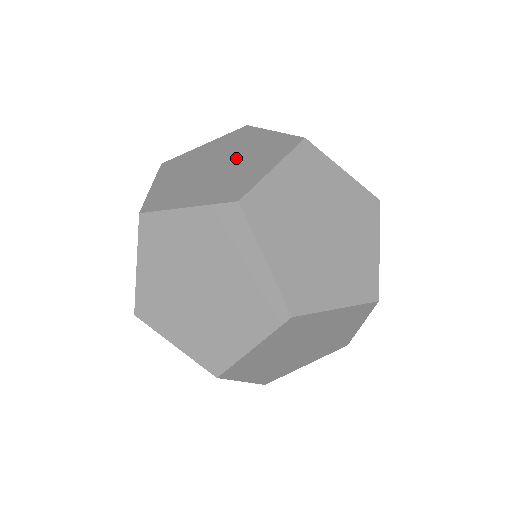
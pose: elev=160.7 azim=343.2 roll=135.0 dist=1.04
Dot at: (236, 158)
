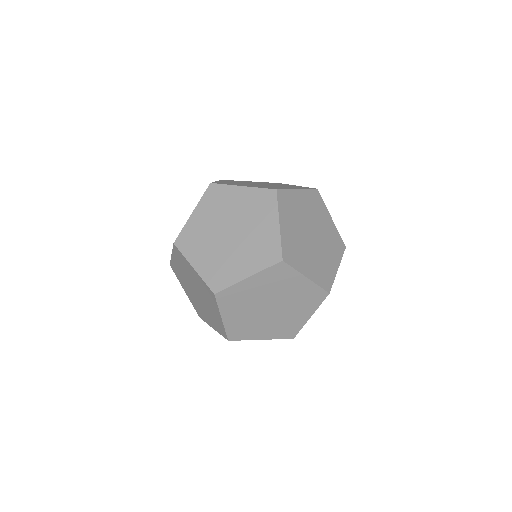
Dot at: (242, 237)
